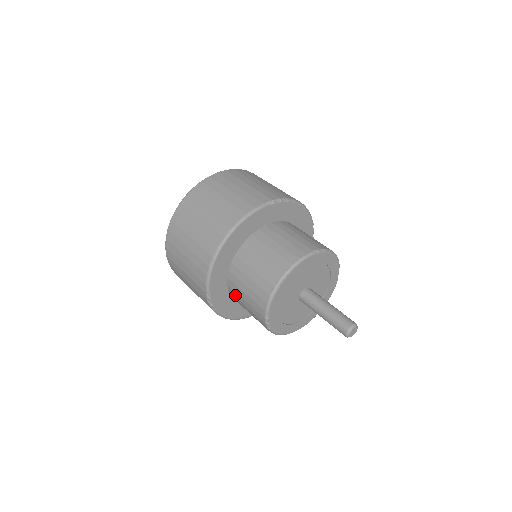
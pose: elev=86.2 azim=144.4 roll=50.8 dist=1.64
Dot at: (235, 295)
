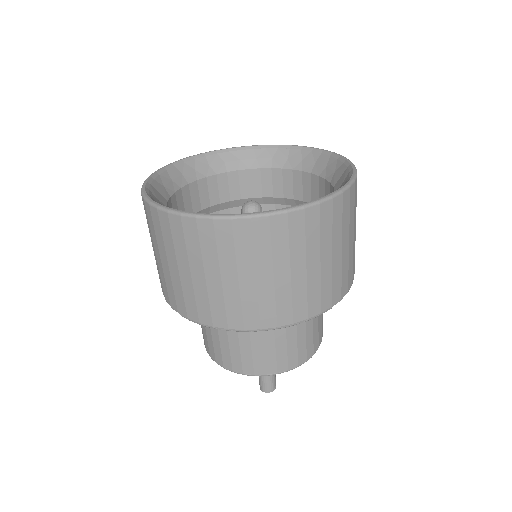
Dot at: occluded
